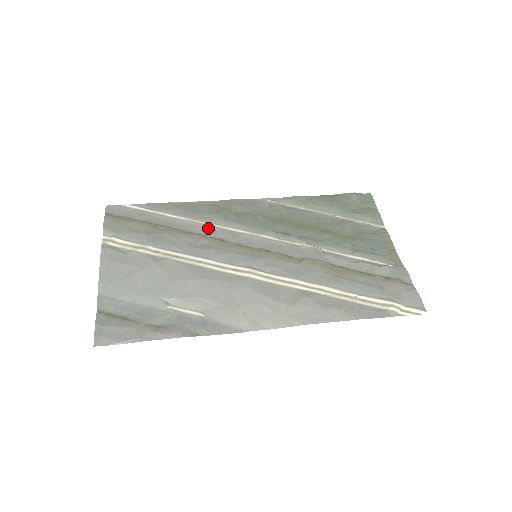
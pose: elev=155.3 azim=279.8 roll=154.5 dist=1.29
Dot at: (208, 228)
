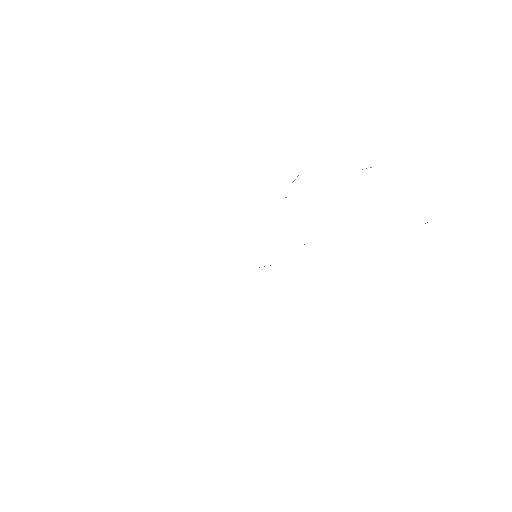
Dot at: occluded
